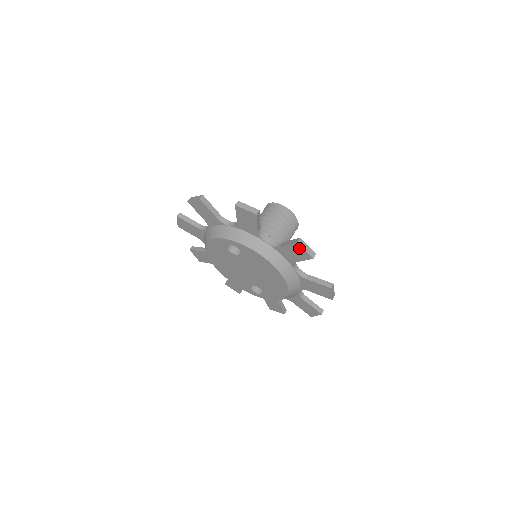
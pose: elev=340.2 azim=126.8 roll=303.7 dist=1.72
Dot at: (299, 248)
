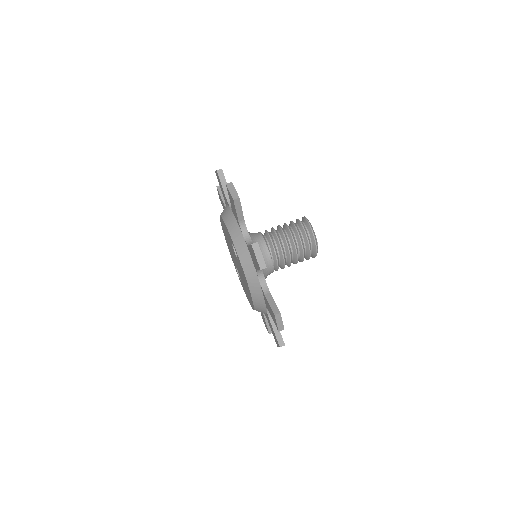
Dot at: (274, 316)
